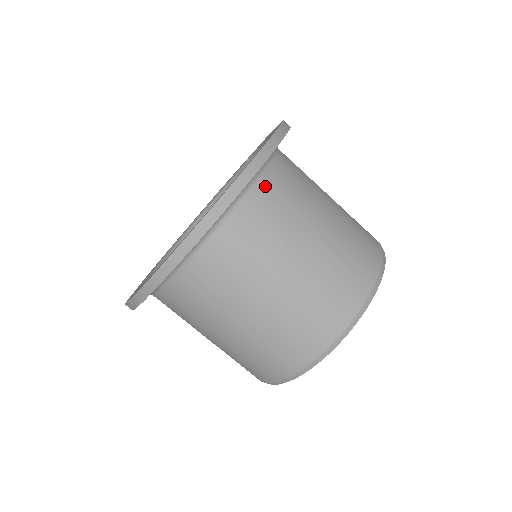
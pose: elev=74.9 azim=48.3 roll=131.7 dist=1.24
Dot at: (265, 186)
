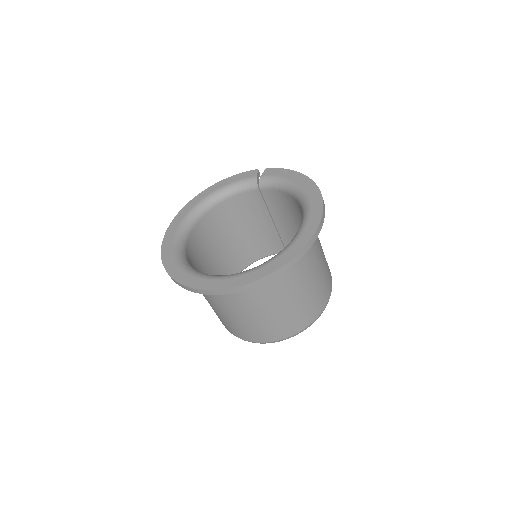
Dot at: occluded
